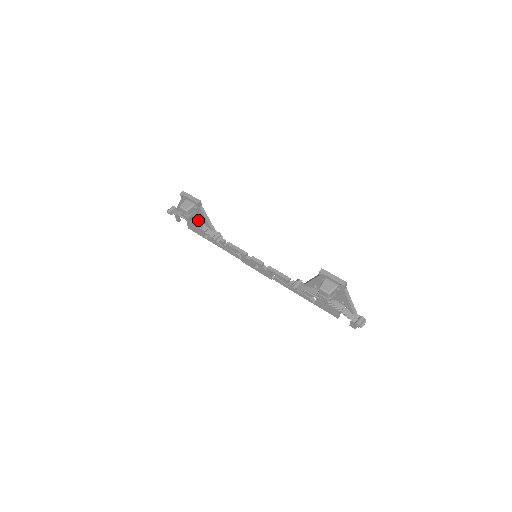
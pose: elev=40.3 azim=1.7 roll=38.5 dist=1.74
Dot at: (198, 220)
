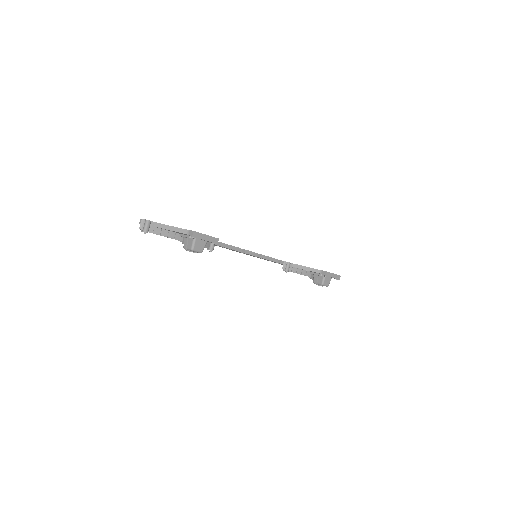
Dot at: occluded
